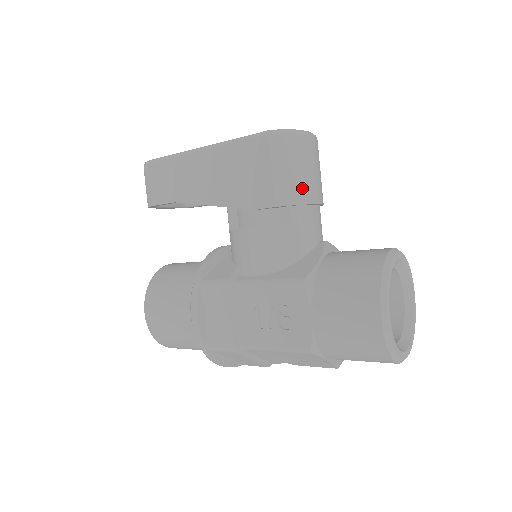
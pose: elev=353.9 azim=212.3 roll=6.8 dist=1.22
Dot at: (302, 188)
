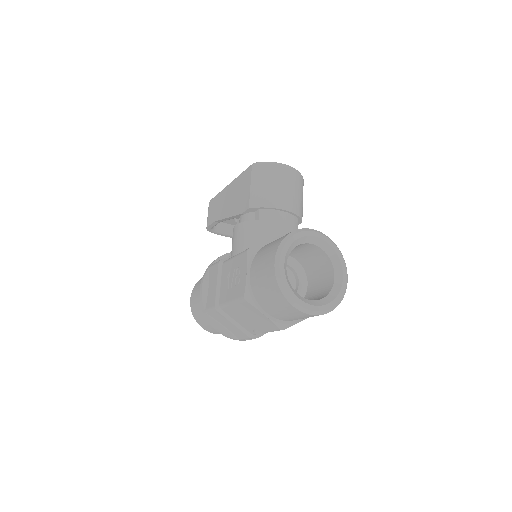
Dot at: (270, 197)
